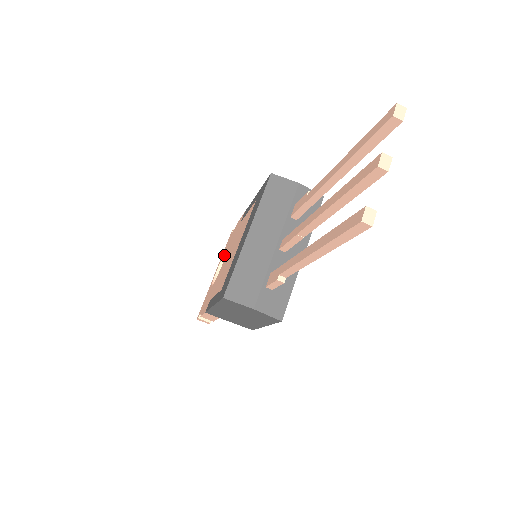
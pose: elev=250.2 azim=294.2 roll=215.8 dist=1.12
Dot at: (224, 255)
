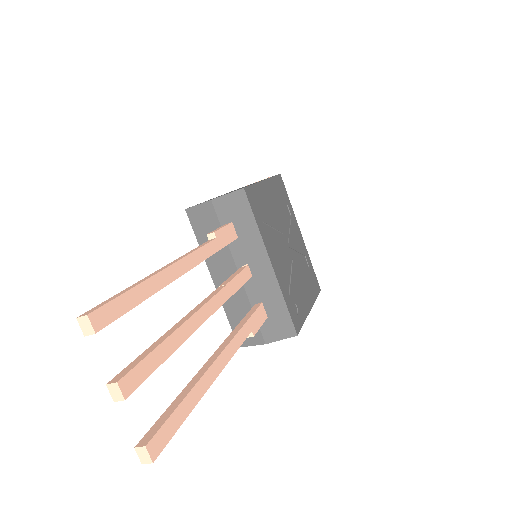
Dot at: occluded
